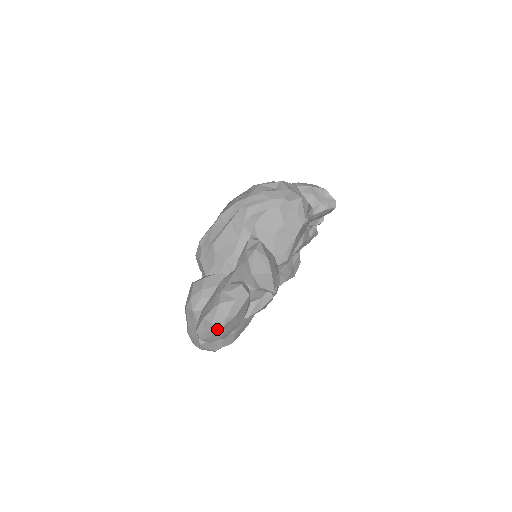
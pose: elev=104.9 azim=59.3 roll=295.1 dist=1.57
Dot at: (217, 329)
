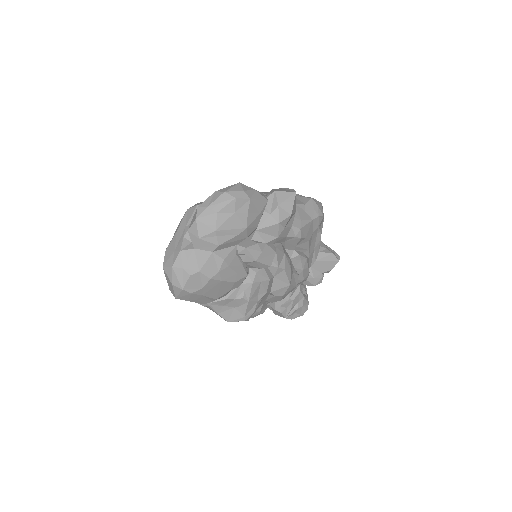
Dot at: (226, 201)
